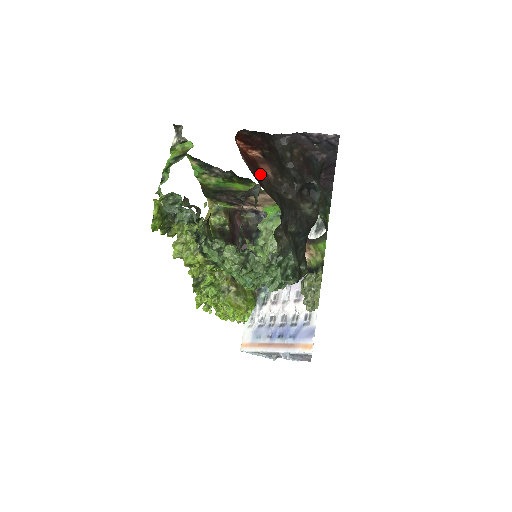
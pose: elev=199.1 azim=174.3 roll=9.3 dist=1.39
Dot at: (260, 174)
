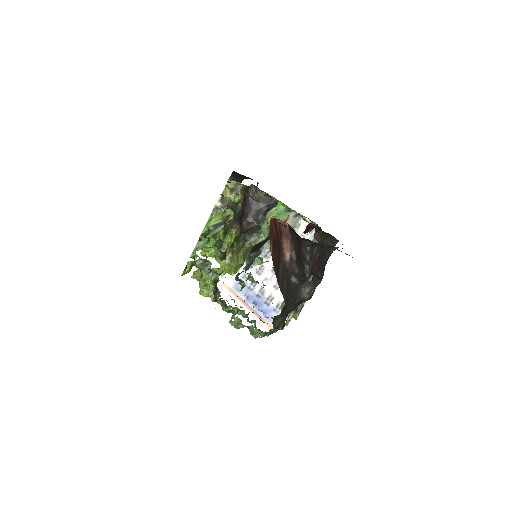
Dot at: (280, 257)
